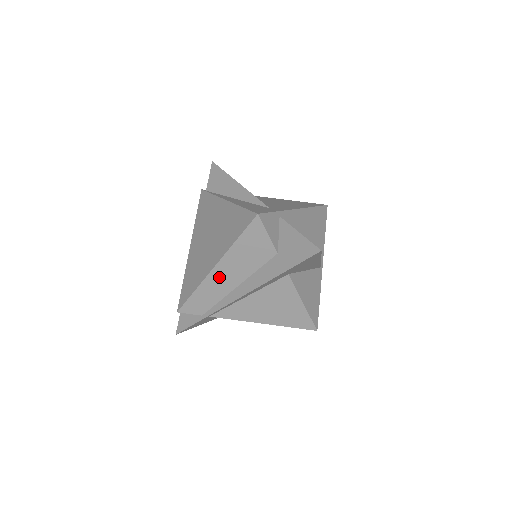
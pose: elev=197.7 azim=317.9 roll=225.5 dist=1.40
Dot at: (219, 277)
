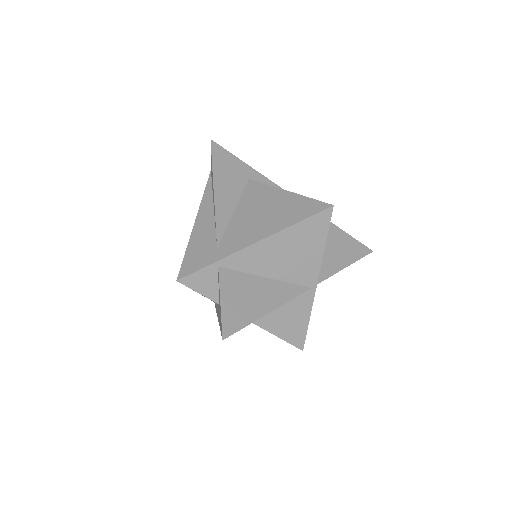
Dot at: occluded
